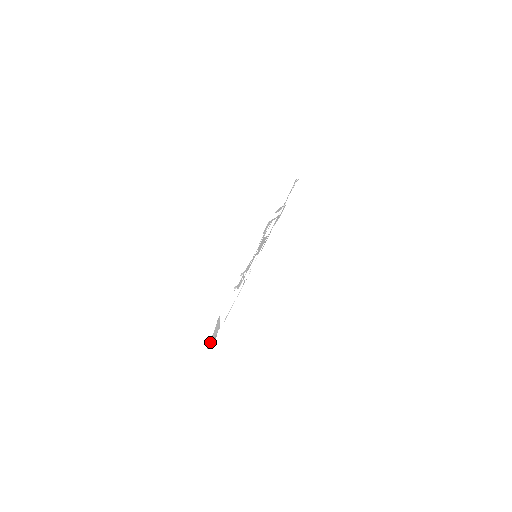
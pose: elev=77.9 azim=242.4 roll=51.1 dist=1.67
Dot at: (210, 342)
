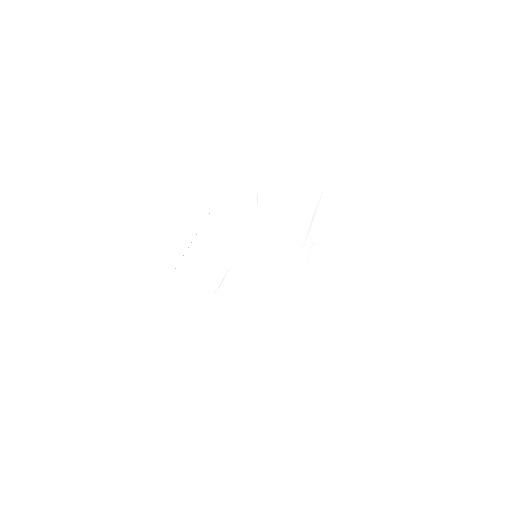
Dot at: (175, 270)
